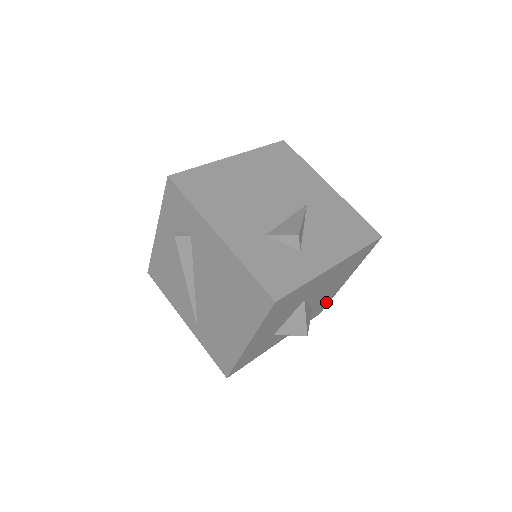
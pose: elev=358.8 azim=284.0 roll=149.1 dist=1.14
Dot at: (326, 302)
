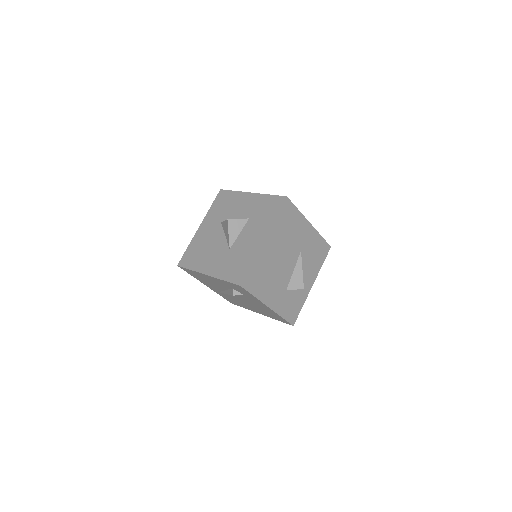
Dot at: occluded
